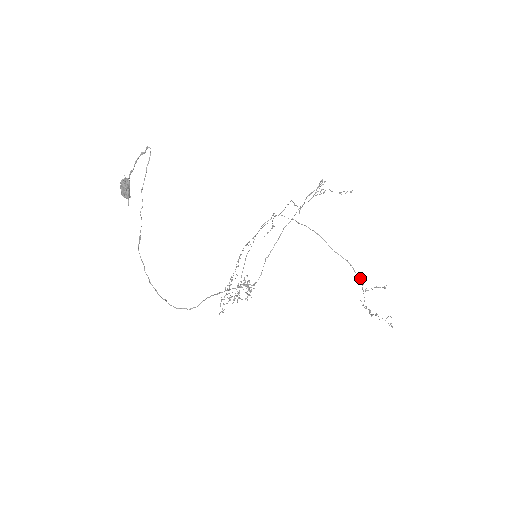
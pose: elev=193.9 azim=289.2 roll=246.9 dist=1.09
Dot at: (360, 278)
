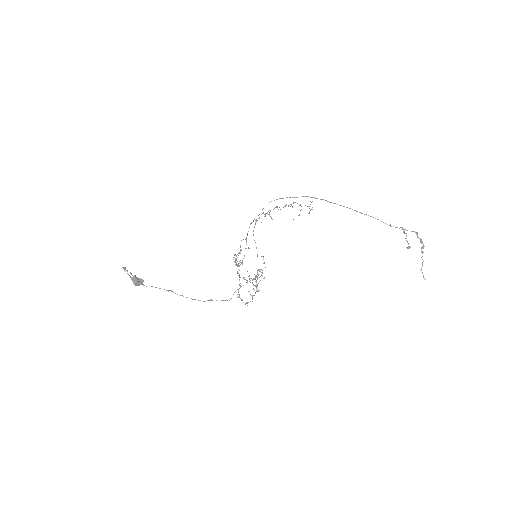
Dot at: occluded
